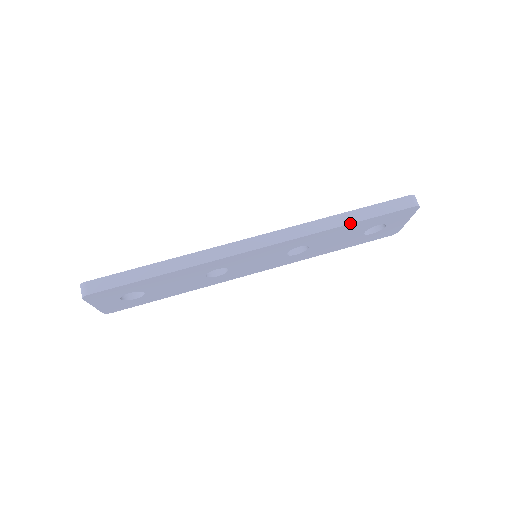
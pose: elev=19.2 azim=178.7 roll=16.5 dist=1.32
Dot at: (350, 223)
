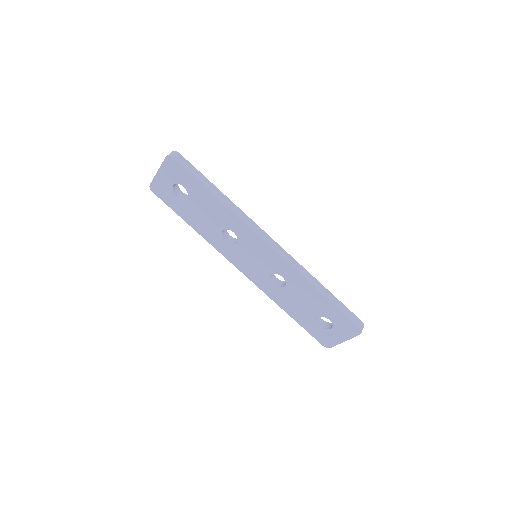
Dot at: (322, 294)
